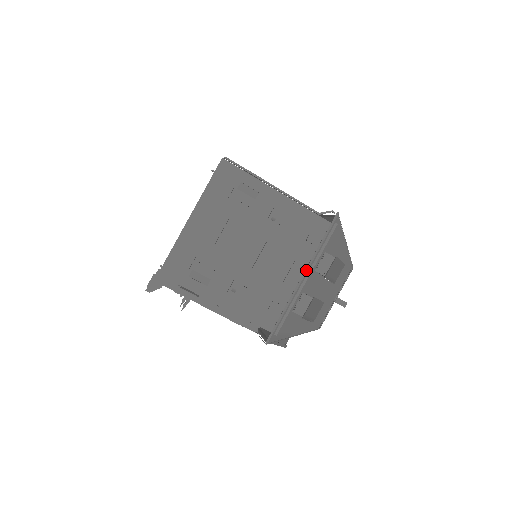
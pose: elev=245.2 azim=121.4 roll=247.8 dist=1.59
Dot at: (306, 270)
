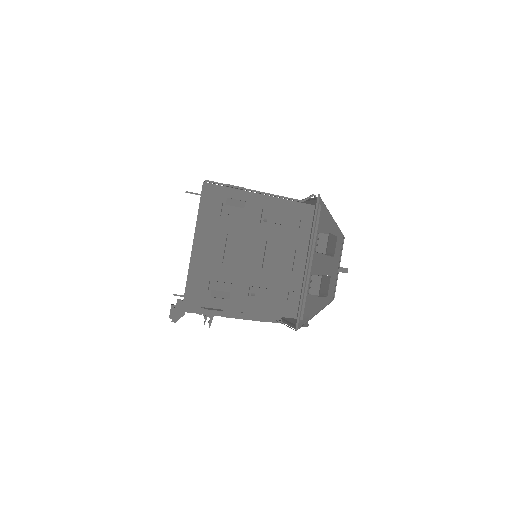
Dot at: (308, 254)
